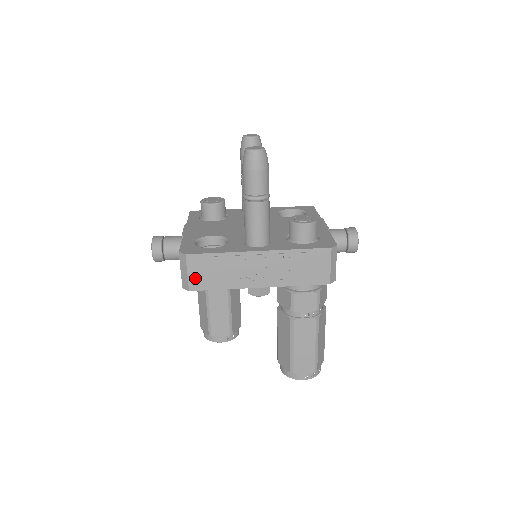
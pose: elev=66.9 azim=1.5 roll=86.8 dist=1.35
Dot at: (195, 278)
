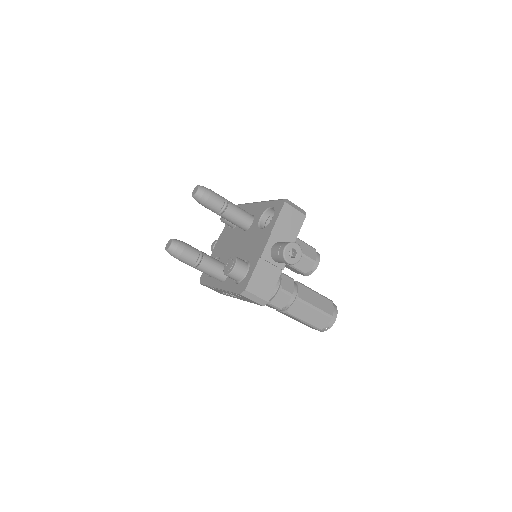
Dot at: occluded
